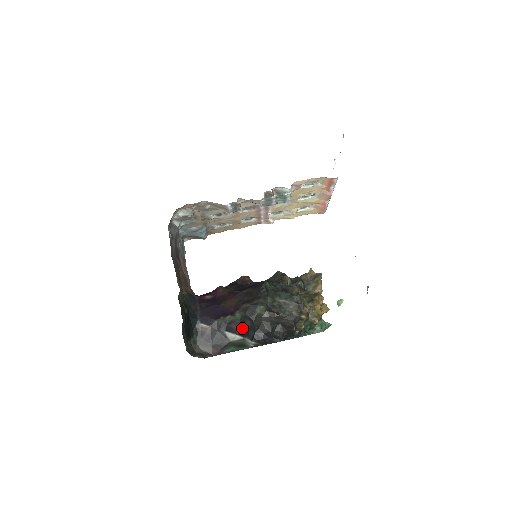
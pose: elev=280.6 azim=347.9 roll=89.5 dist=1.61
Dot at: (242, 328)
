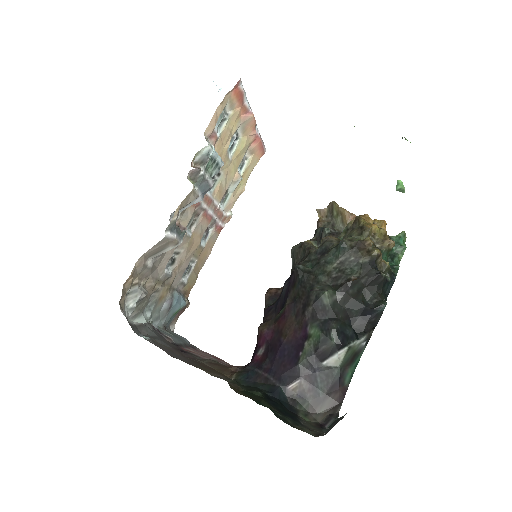
Dot at: (335, 338)
